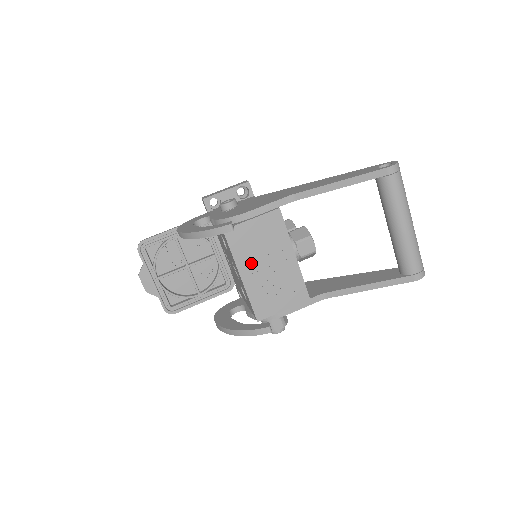
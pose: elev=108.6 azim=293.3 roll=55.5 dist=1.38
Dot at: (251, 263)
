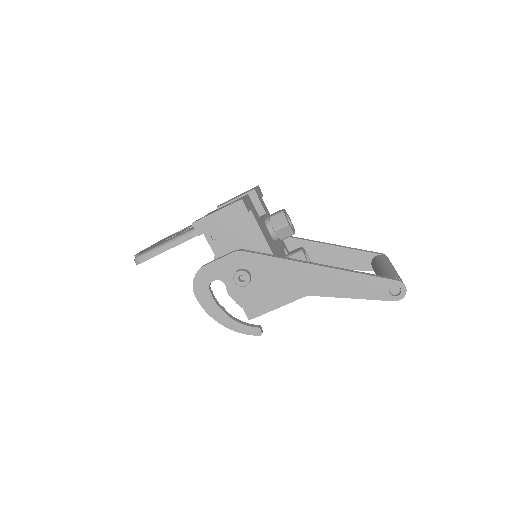
Dot at: occluded
